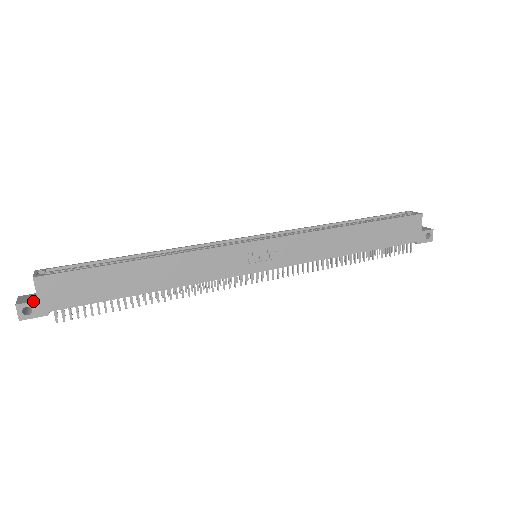
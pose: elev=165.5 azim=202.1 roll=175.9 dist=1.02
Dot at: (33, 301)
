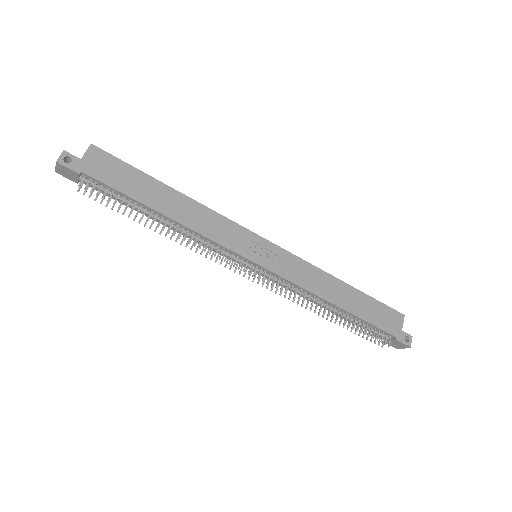
Dot at: (77, 157)
